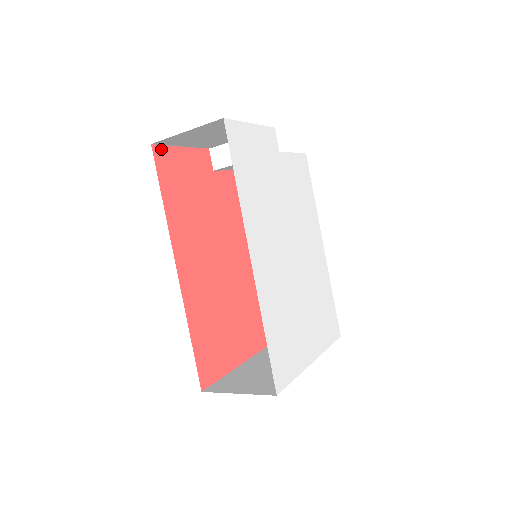
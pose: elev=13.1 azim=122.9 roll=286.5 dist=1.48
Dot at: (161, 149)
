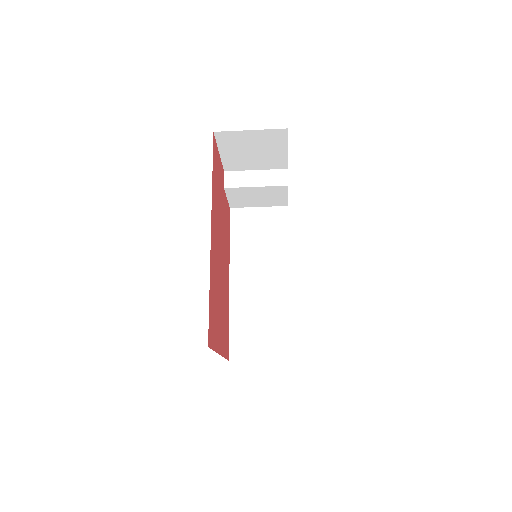
Dot at: (215, 141)
